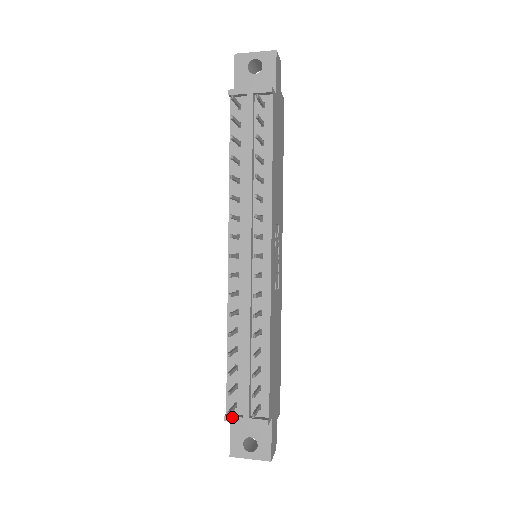
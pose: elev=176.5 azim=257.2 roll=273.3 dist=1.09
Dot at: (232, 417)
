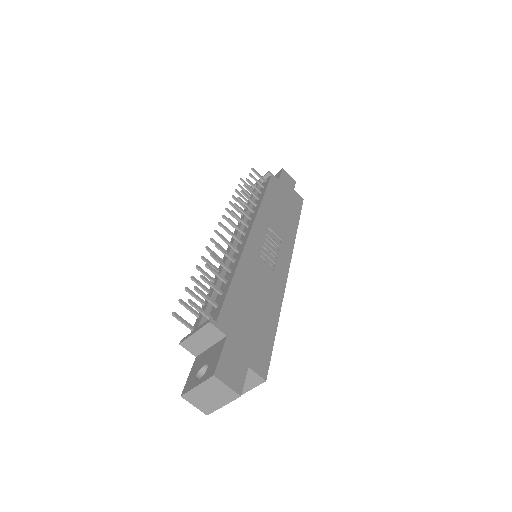
Dot at: (186, 336)
